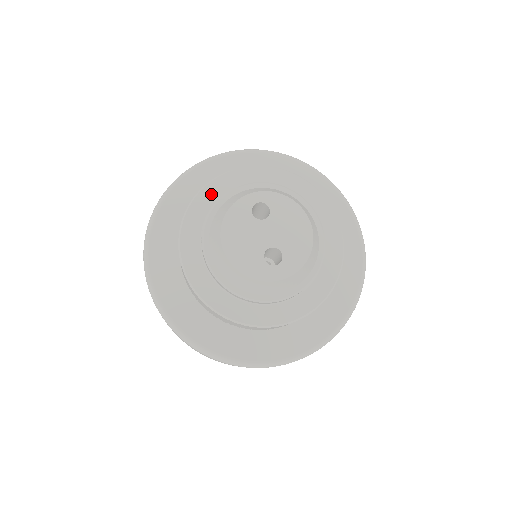
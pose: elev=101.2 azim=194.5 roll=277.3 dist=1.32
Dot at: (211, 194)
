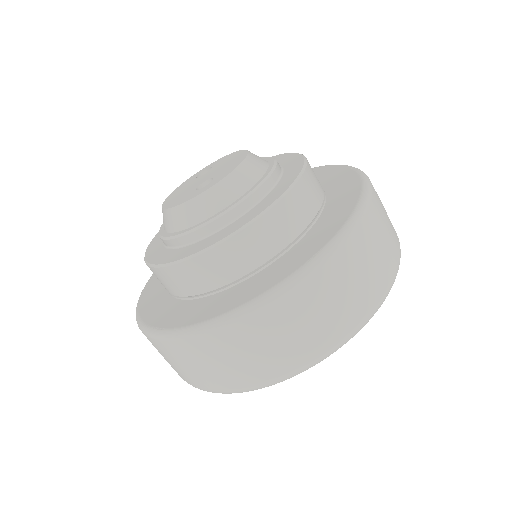
Dot at: occluded
